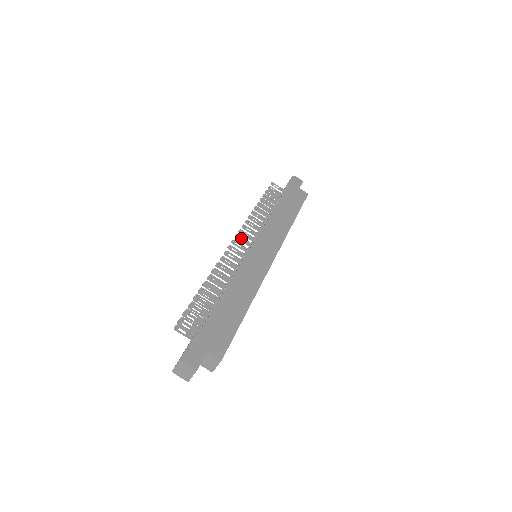
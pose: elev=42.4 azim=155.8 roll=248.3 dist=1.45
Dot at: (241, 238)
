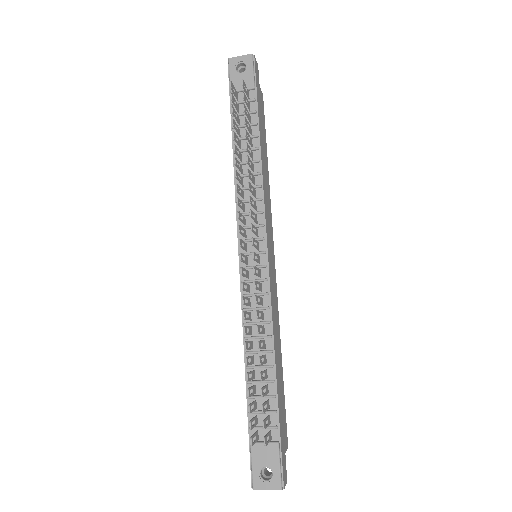
Dot at: (254, 241)
